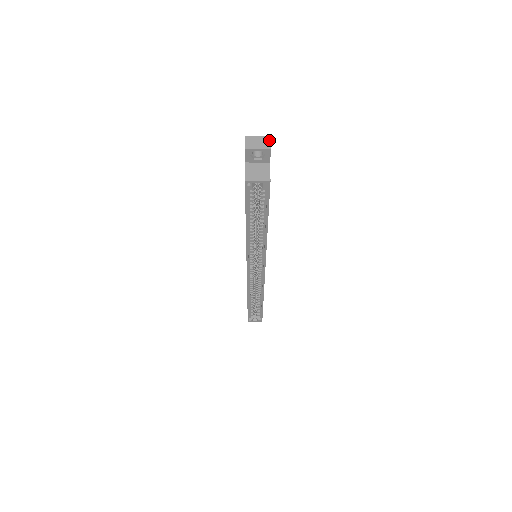
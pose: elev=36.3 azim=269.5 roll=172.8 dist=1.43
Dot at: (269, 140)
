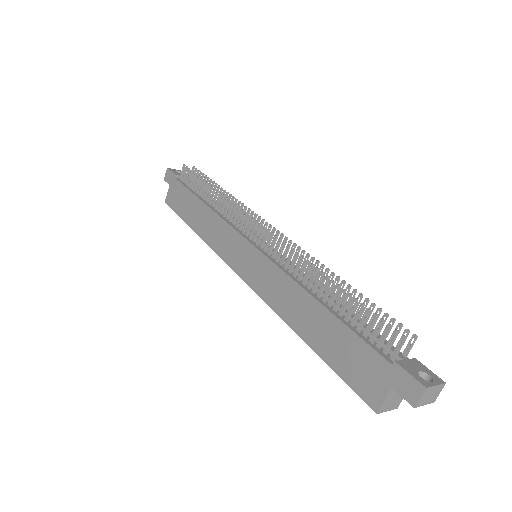
Dot at: (441, 390)
